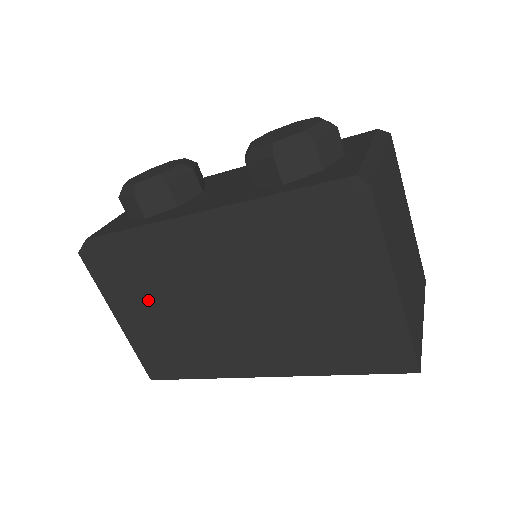
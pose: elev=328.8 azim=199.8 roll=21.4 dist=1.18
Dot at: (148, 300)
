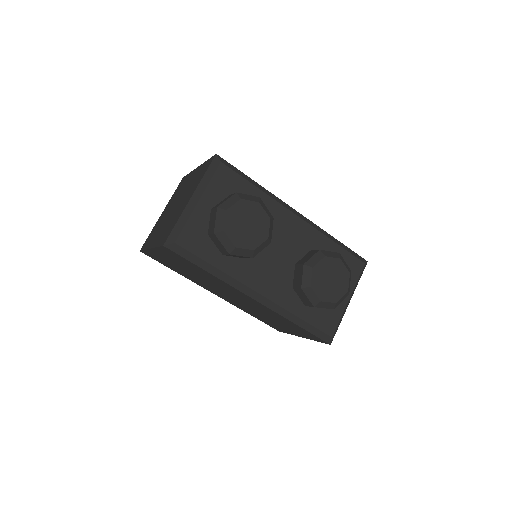
Dot at: (186, 267)
